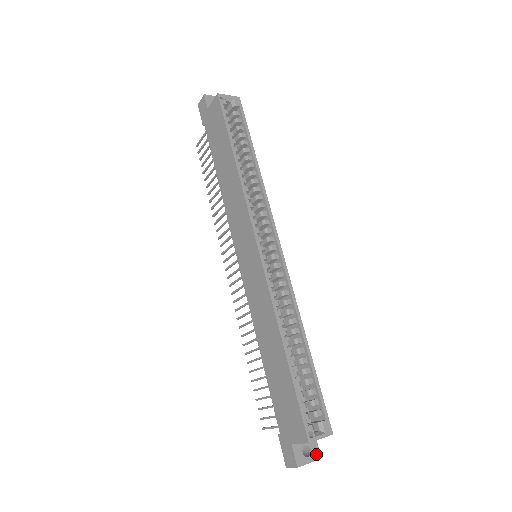
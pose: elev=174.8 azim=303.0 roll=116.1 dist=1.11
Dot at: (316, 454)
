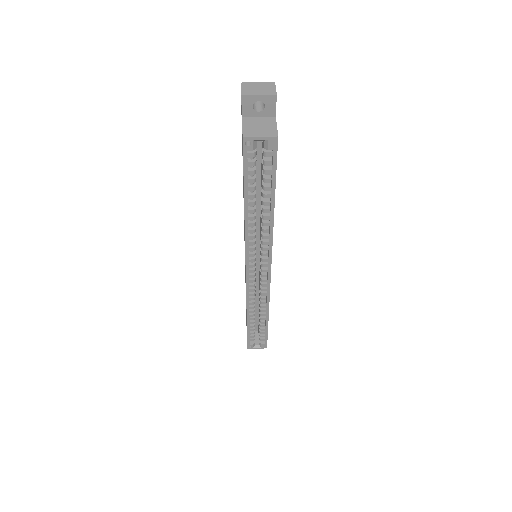
Dot at: occluded
